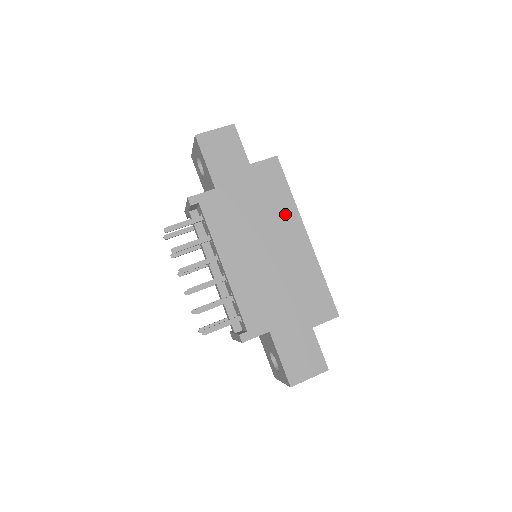
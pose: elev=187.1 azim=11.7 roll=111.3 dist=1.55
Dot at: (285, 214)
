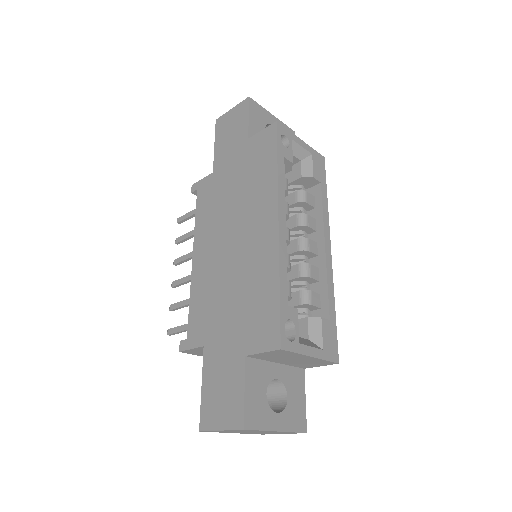
Dot at: (263, 194)
